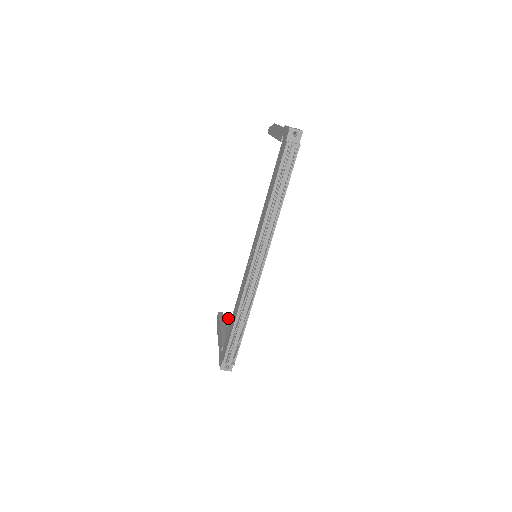
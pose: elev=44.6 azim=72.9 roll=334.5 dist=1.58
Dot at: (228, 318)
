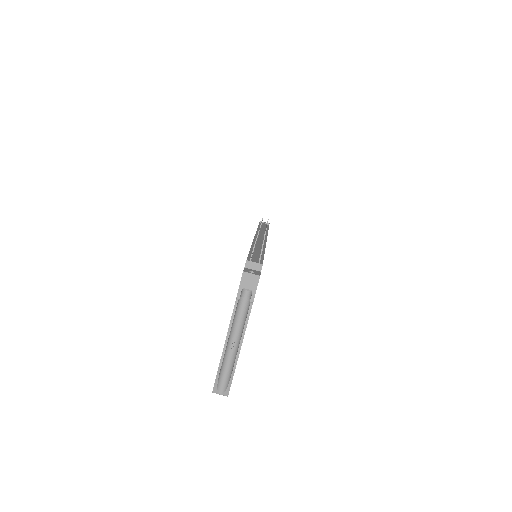
Dot at: occluded
